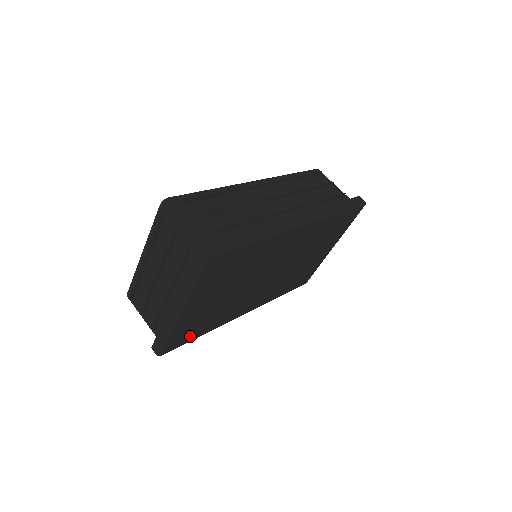
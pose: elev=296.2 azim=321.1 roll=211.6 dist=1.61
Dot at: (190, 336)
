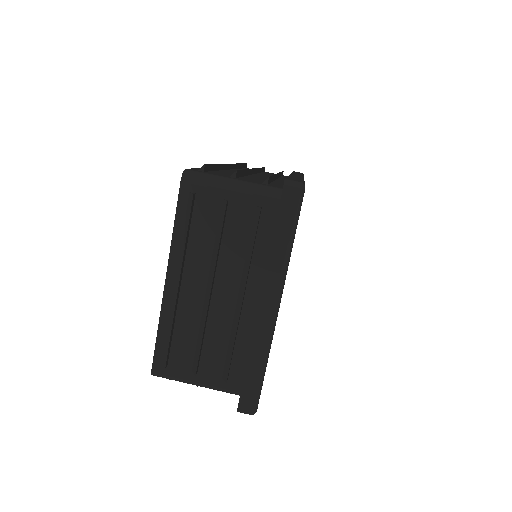
Dot at: occluded
